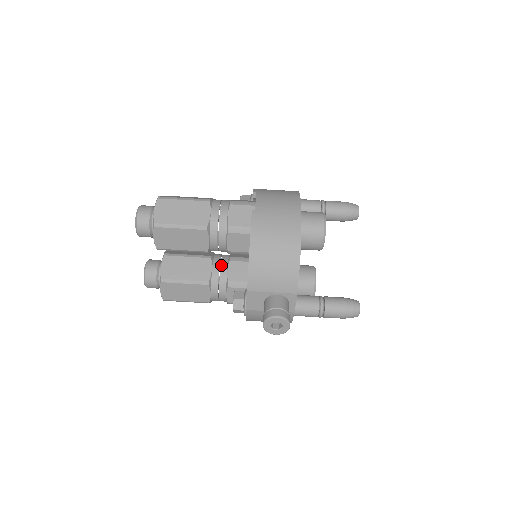
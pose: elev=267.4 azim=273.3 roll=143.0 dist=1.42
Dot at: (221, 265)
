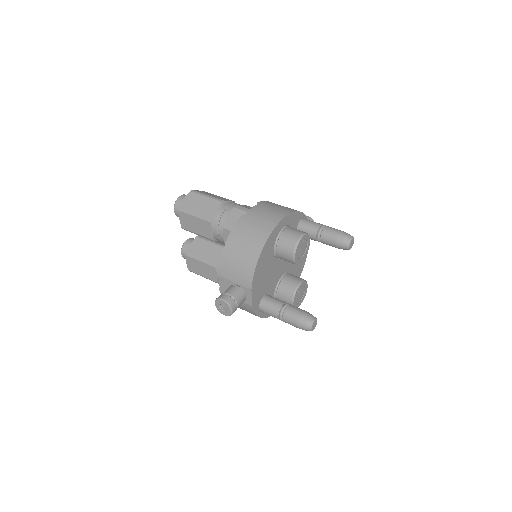
Dot at: occluded
